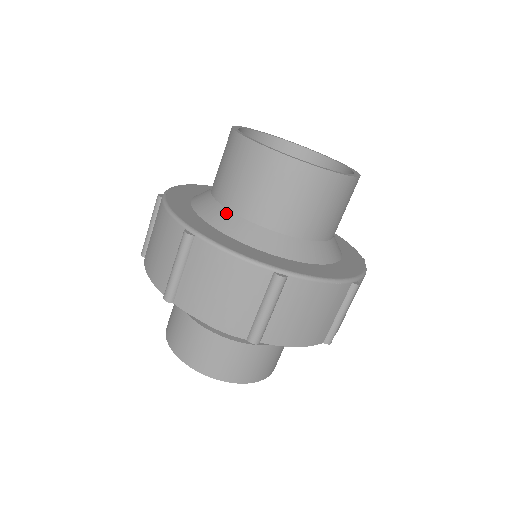
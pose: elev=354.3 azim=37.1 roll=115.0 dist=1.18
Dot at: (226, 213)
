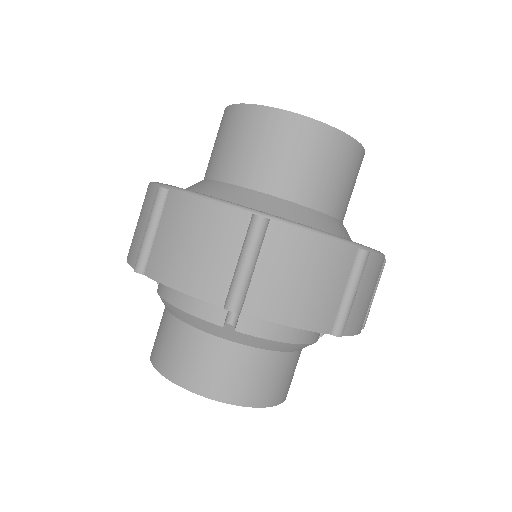
Dot at: (267, 197)
